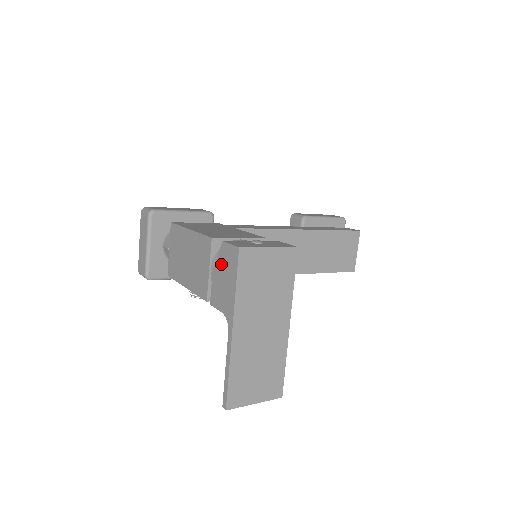
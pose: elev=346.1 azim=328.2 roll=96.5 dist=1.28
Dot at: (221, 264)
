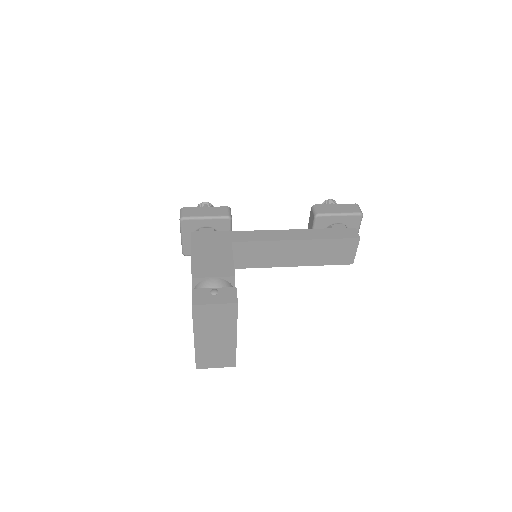
Dot at: occluded
